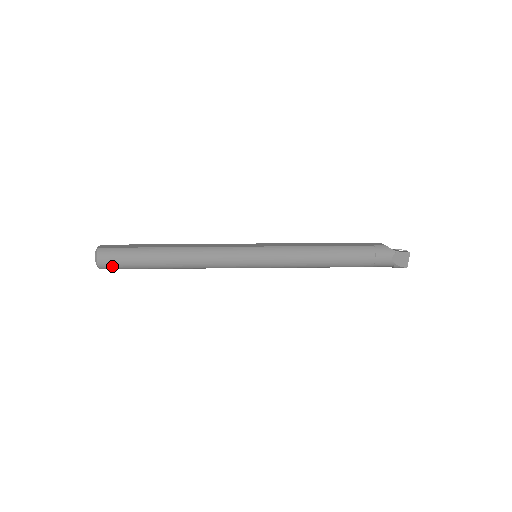
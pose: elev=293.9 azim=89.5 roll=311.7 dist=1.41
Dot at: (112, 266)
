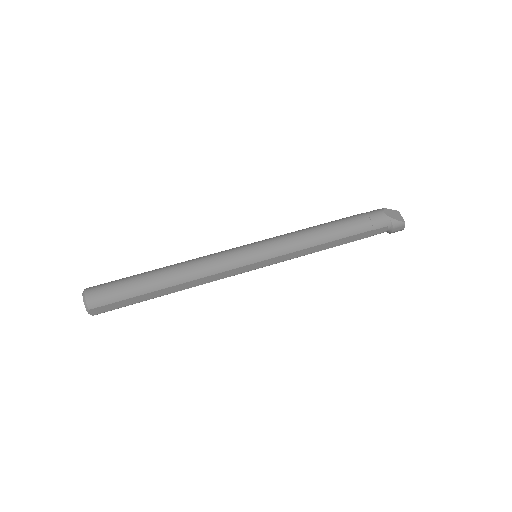
Dot at: (102, 298)
